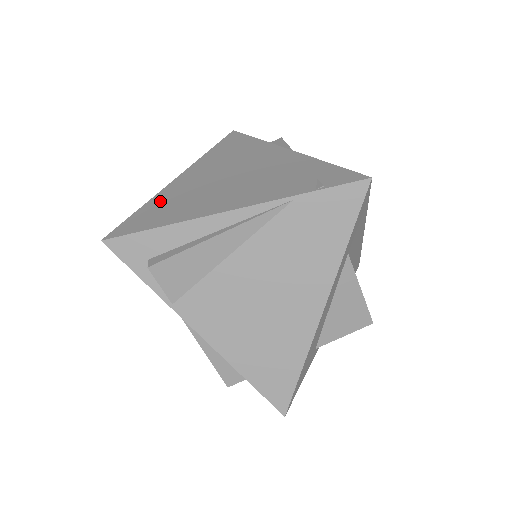
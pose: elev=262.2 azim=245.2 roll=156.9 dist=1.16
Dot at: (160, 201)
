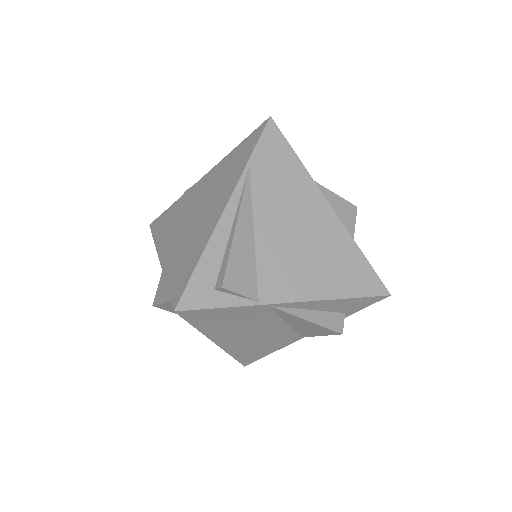
Dot at: (173, 268)
